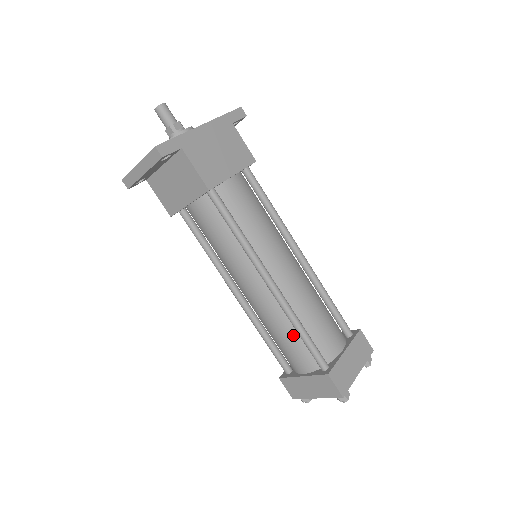
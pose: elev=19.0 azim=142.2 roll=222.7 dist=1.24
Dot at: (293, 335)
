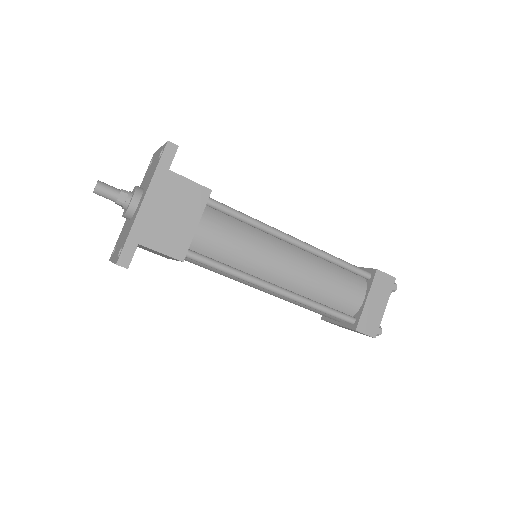
Dot at: occluded
